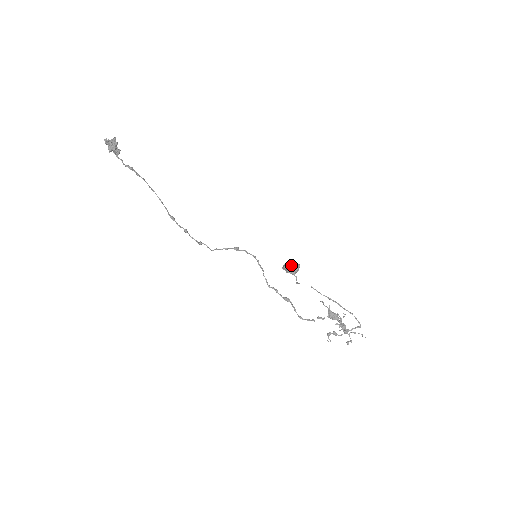
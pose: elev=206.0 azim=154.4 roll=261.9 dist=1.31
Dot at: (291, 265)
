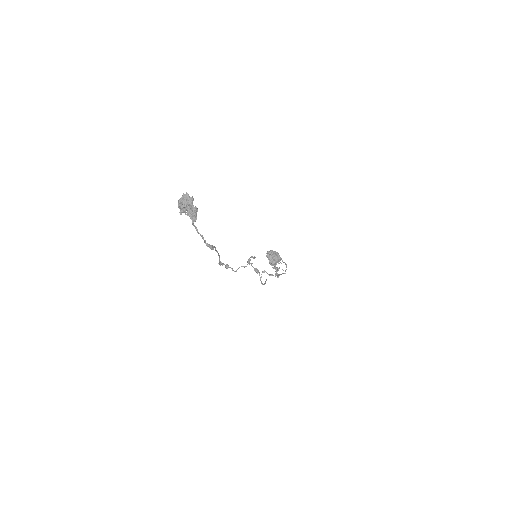
Dot at: (277, 262)
